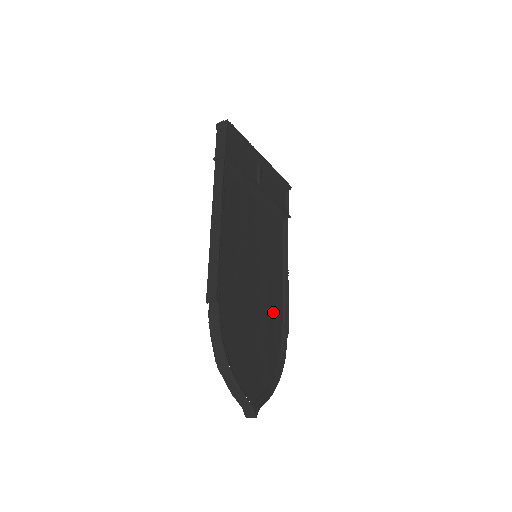
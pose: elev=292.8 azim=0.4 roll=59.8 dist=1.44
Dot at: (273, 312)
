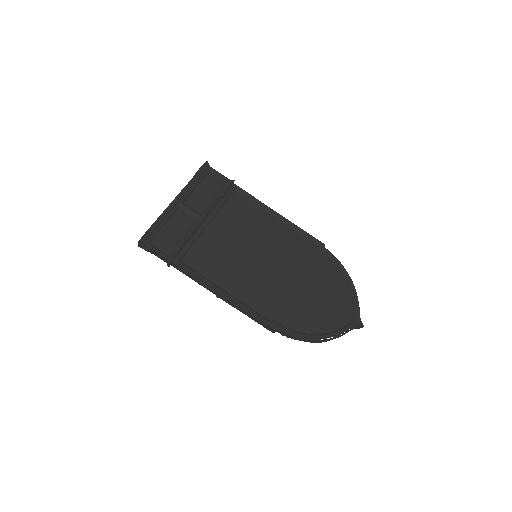
Dot at: (303, 256)
